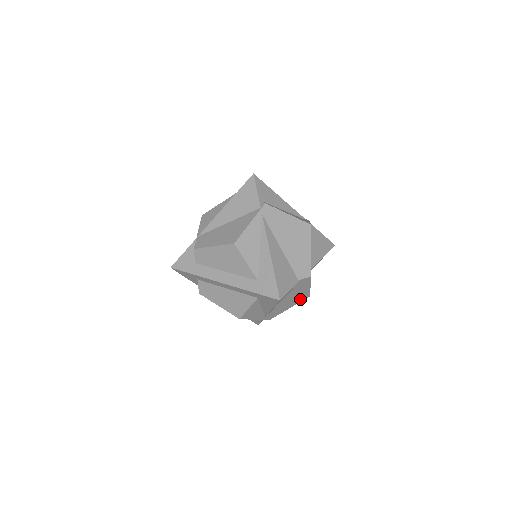
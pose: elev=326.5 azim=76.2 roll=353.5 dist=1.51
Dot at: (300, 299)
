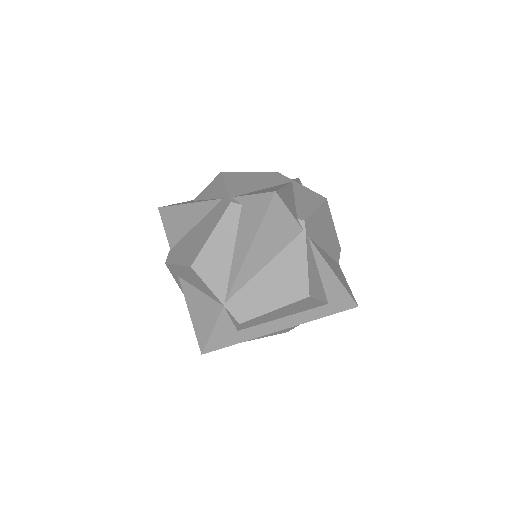
Dot at: occluded
